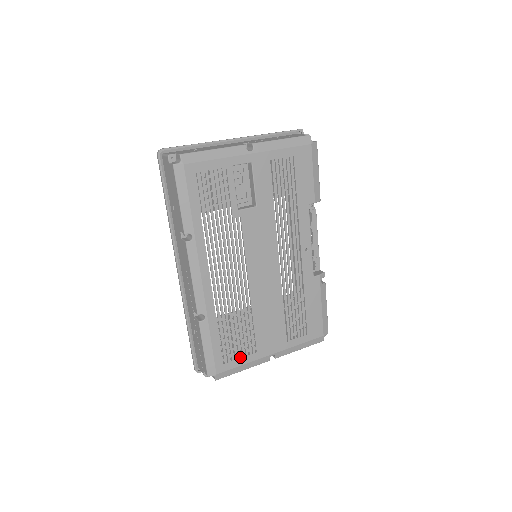
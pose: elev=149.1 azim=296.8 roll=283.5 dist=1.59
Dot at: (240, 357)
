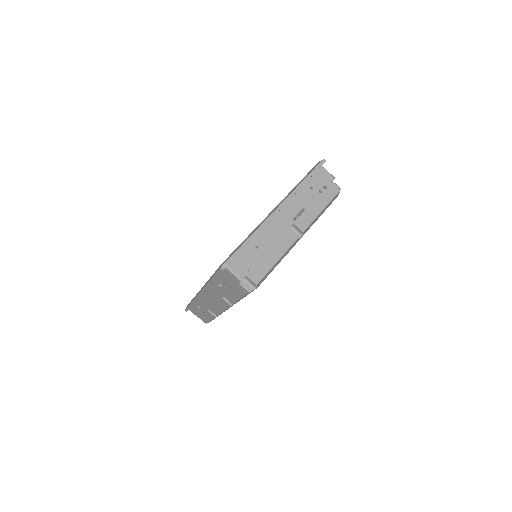
Dot at: occluded
